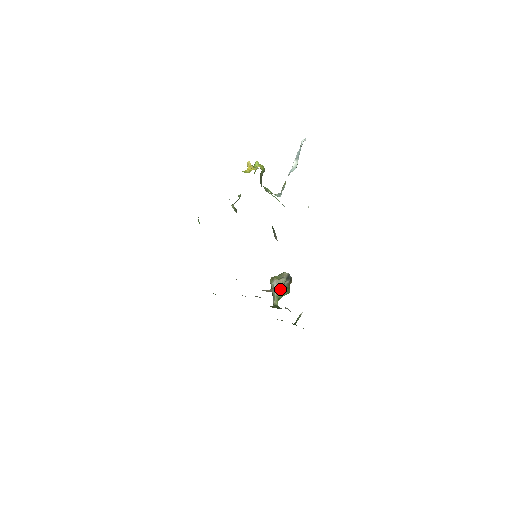
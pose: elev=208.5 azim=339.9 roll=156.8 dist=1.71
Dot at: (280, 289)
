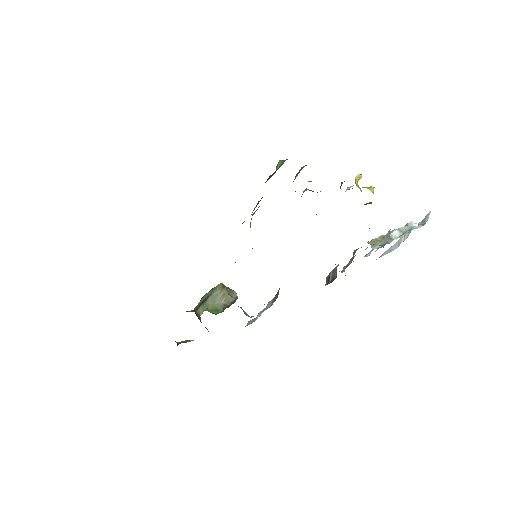
Dot at: (219, 304)
